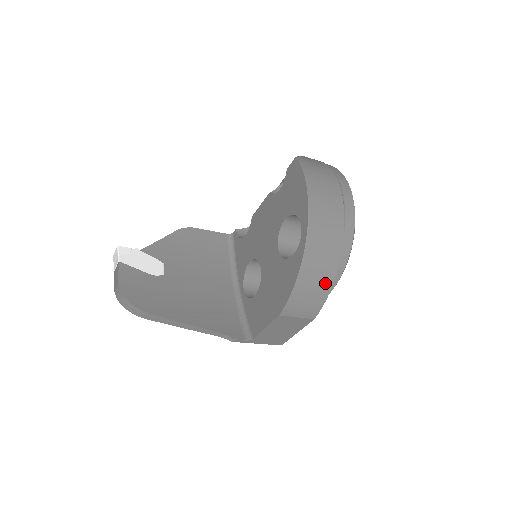
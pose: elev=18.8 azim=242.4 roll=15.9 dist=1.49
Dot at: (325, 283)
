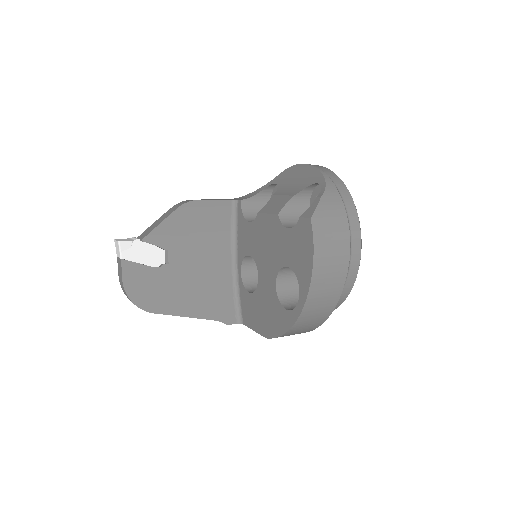
Dot at: (311, 328)
